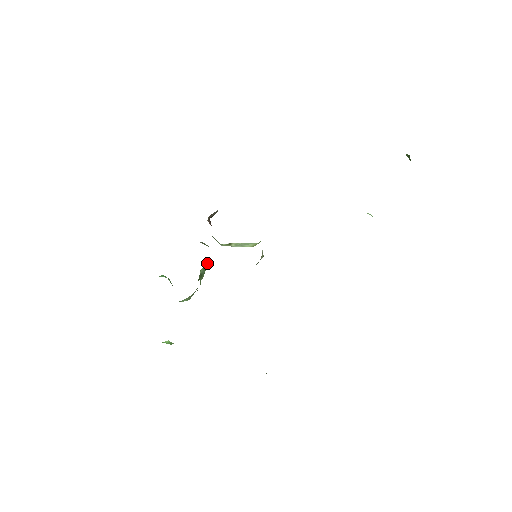
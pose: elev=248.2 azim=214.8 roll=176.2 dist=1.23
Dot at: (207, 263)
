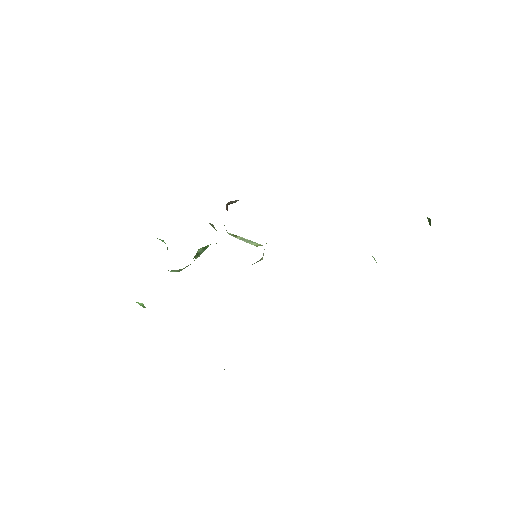
Dot at: (208, 245)
